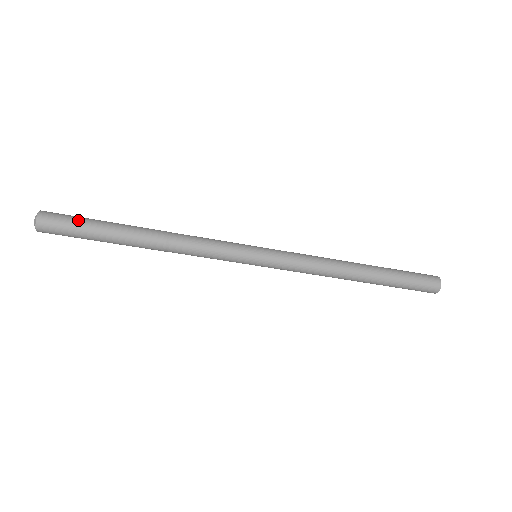
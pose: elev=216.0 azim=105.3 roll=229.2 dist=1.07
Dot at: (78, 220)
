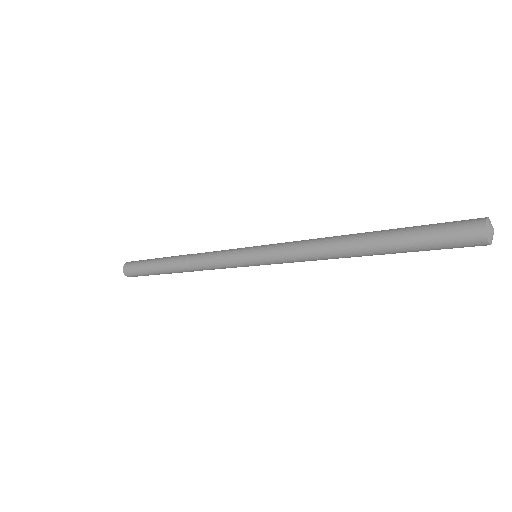
Dot at: (140, 270)
